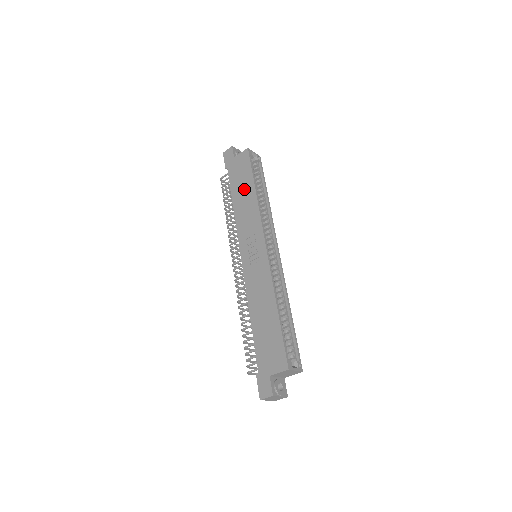
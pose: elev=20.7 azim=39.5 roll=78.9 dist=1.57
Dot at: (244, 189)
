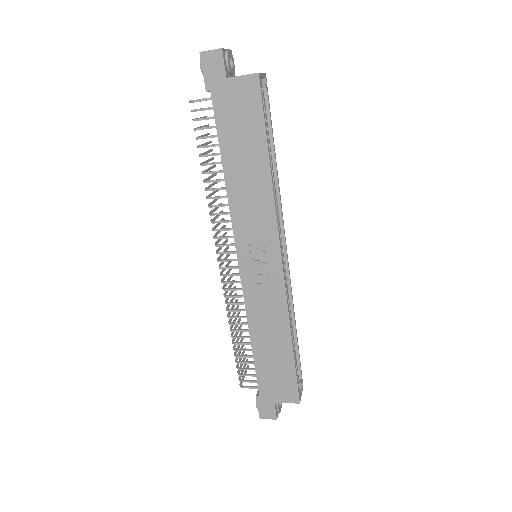
Dot at: (247, 155)
